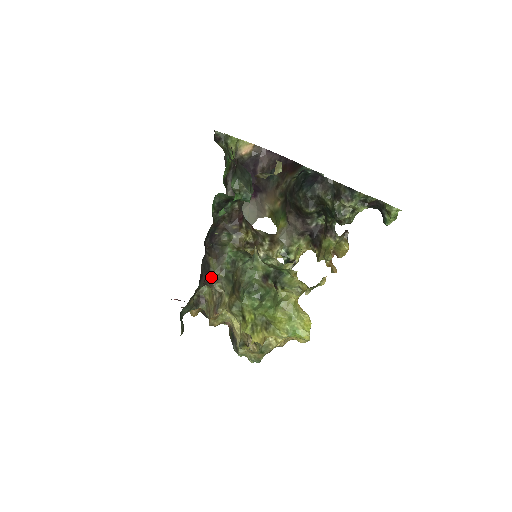
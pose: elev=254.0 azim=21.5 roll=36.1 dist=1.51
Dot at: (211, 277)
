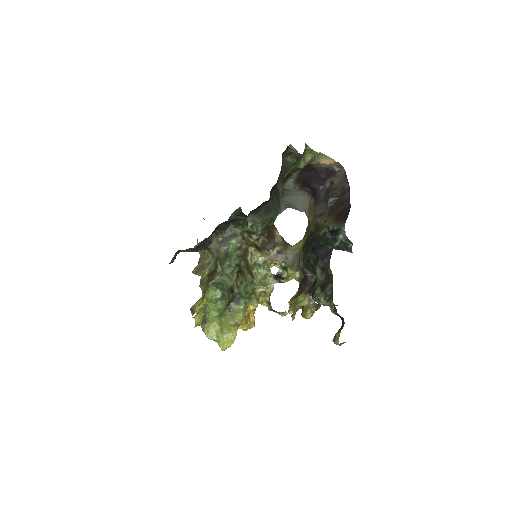
Dot at: (209, 249)
